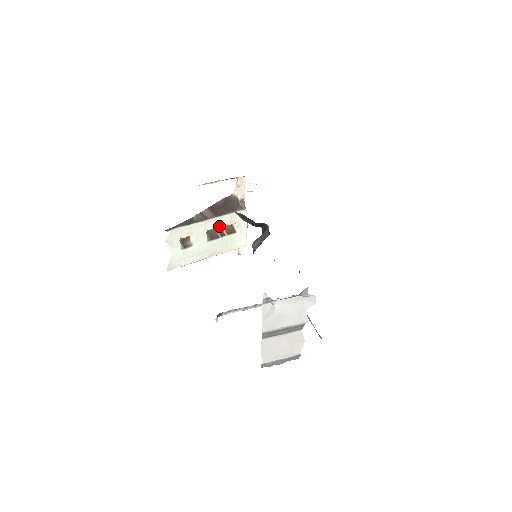
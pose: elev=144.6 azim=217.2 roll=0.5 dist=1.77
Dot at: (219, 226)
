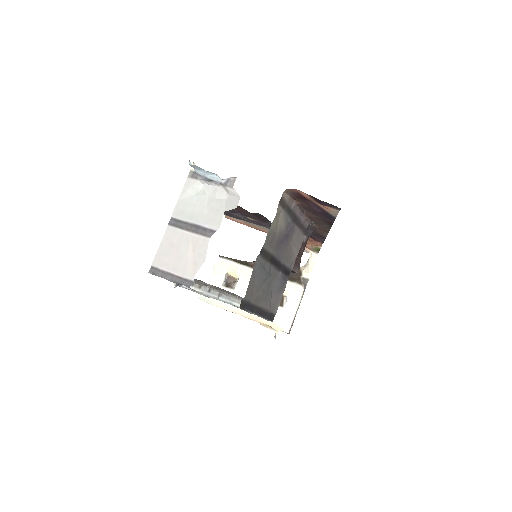
Dot at: occluded
